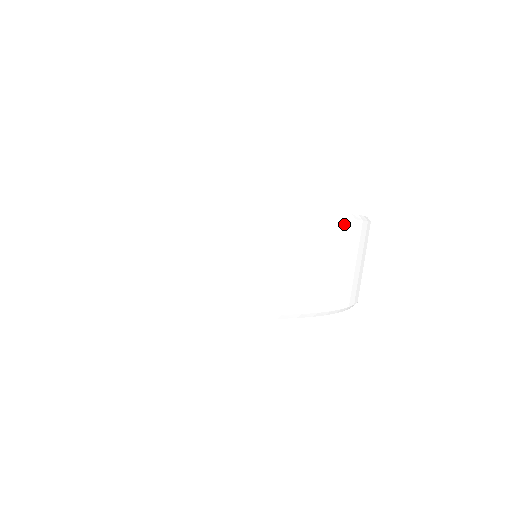
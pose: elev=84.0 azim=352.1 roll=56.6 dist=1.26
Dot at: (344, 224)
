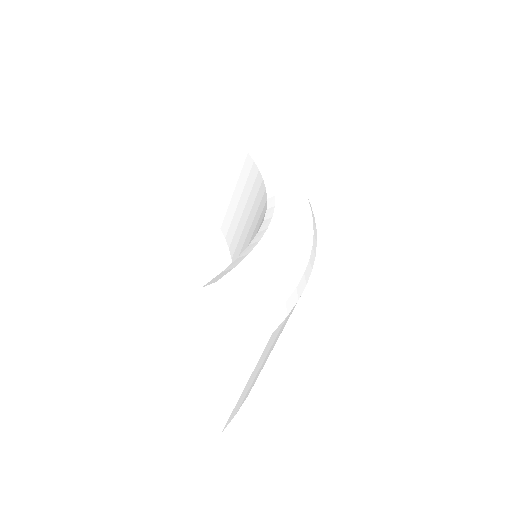
Dot at: occluded
